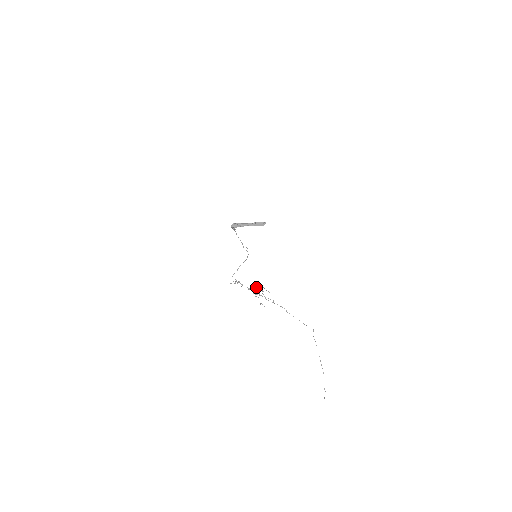
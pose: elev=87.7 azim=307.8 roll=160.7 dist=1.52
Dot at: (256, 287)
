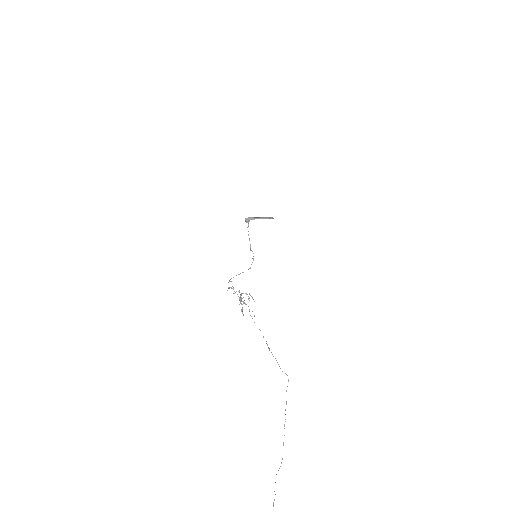
Dot at: (245, 293)
